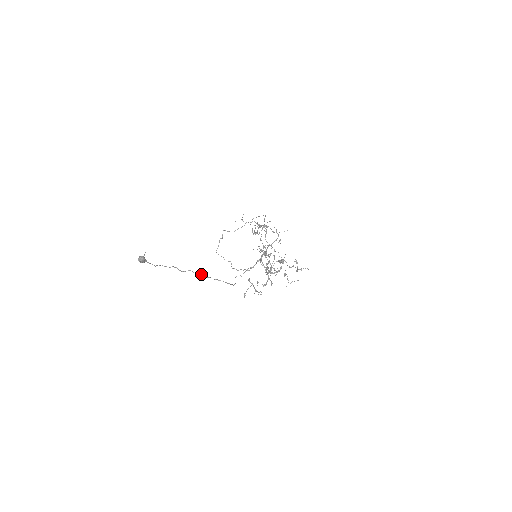
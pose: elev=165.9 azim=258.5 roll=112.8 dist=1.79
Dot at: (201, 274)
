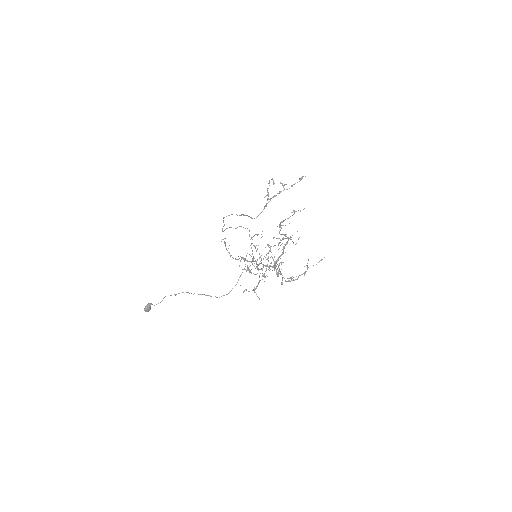
Dot at: (199, 294)
